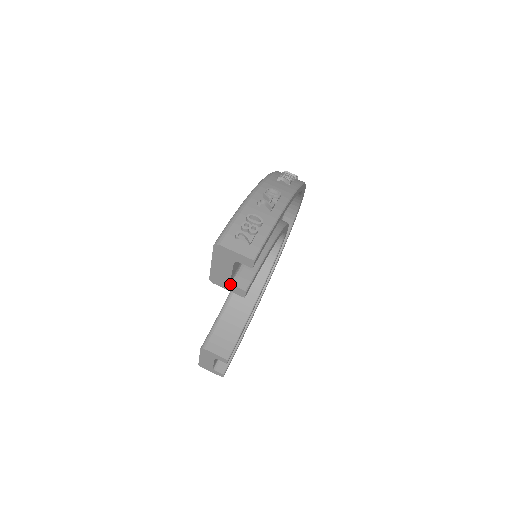
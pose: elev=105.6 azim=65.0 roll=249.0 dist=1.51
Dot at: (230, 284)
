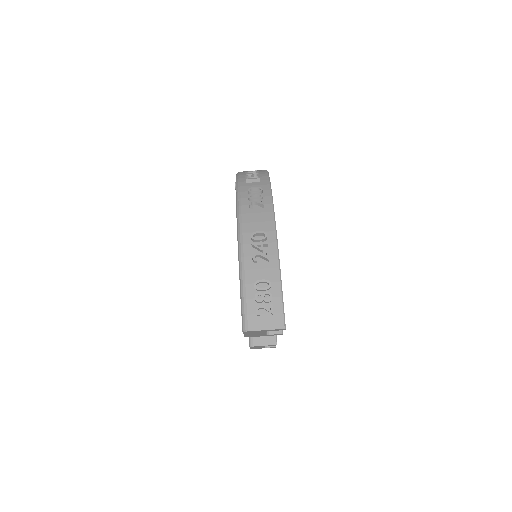
Dot at: (266, 335)
